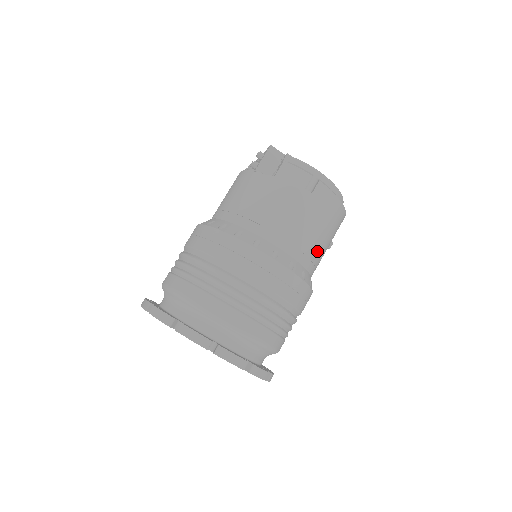
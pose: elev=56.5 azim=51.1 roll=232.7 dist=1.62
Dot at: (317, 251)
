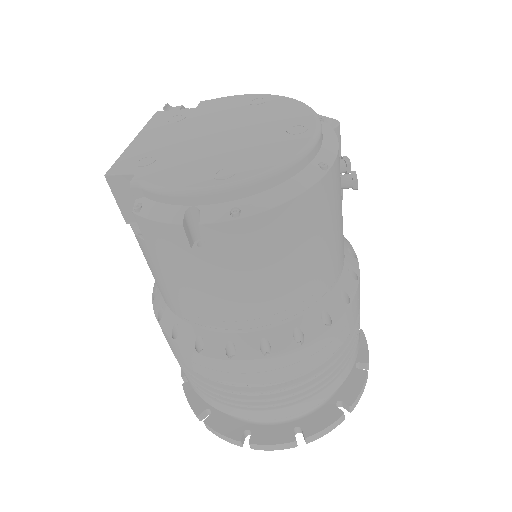
Dot at: (301, 286)
